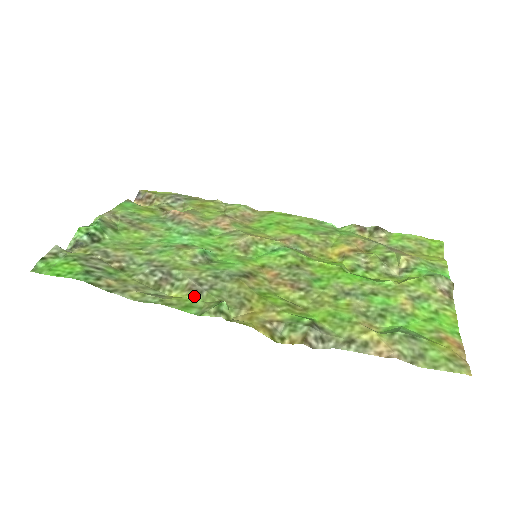
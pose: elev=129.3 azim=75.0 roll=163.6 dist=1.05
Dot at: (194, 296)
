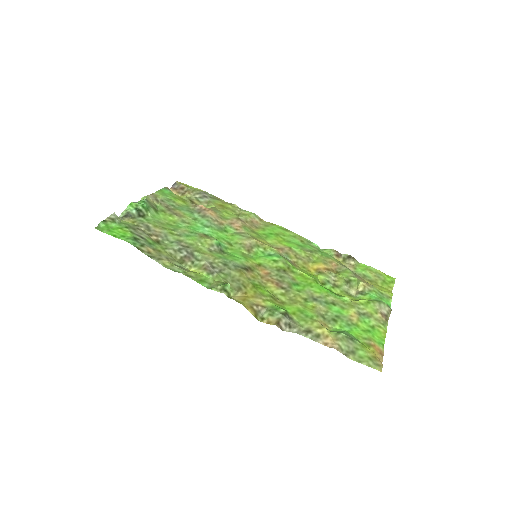
Dot at: (207, 274)
